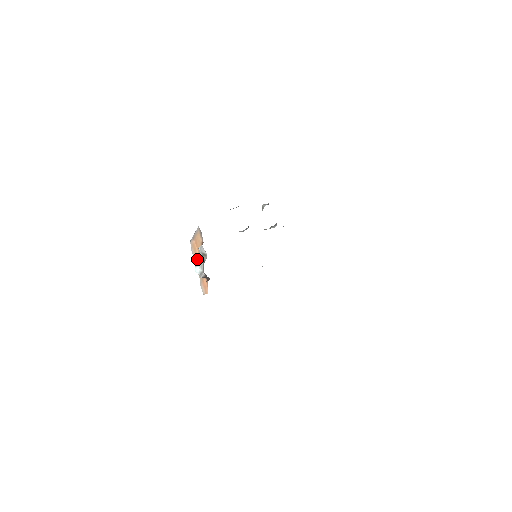
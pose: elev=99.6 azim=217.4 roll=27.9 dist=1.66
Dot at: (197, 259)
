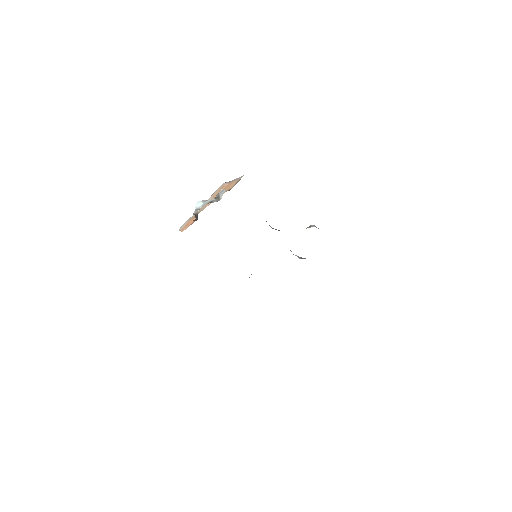
Dot at: occluded
